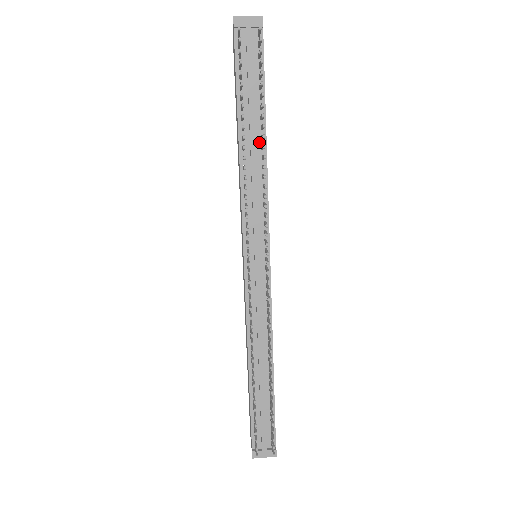
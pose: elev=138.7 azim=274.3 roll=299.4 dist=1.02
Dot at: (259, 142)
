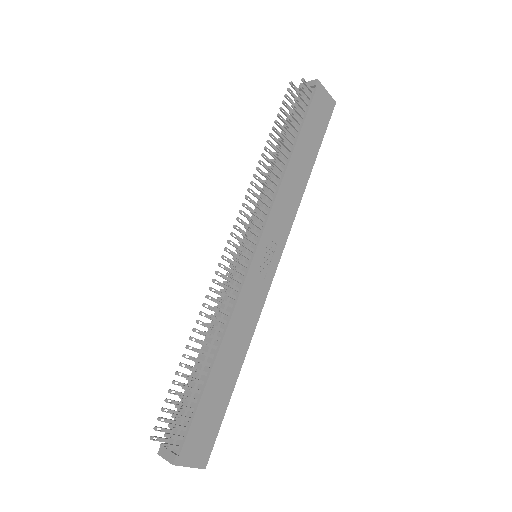
Dot at: (285, 160)
